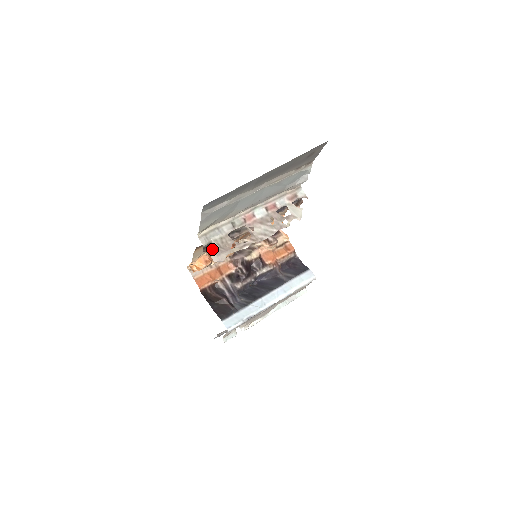
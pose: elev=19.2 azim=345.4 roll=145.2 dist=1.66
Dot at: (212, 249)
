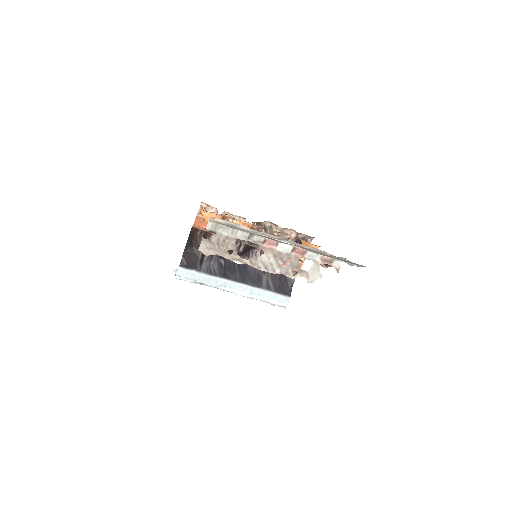
Dot at: occluded
